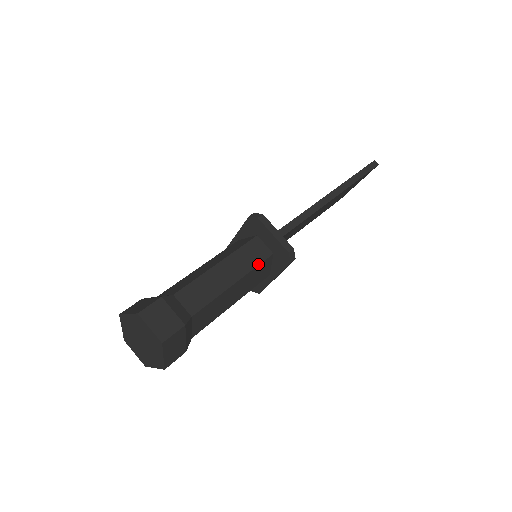
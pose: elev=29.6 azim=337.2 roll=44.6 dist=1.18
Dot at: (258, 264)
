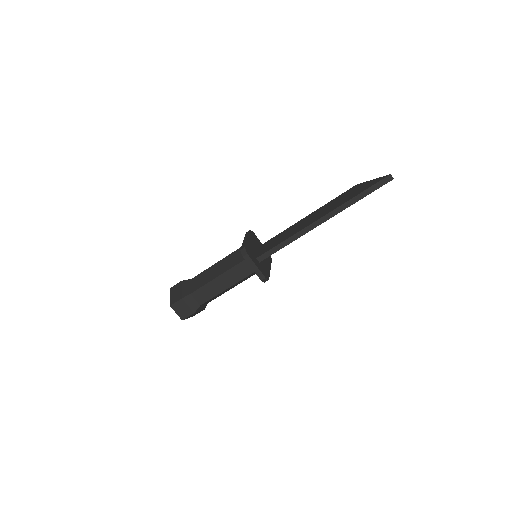
Dot at: (245, 277)
